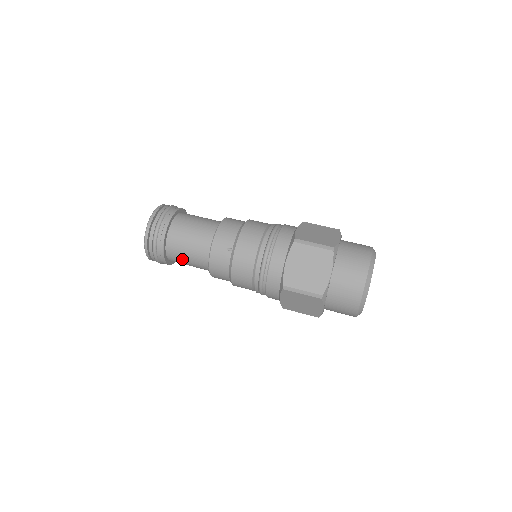
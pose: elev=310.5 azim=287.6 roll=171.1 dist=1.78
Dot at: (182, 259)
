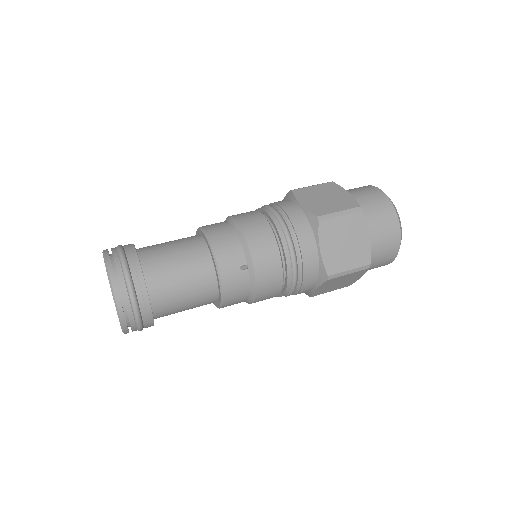
Dot at: (177, 310)
